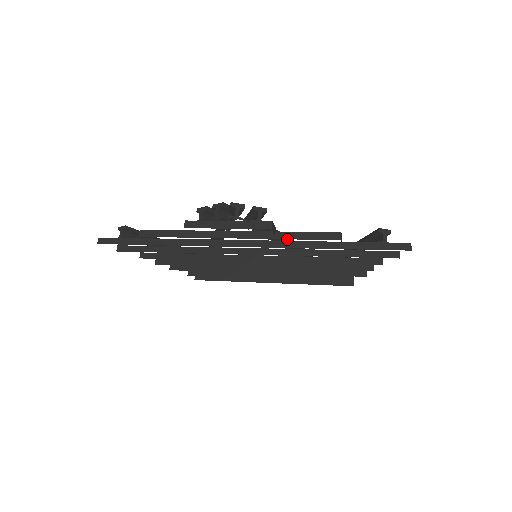
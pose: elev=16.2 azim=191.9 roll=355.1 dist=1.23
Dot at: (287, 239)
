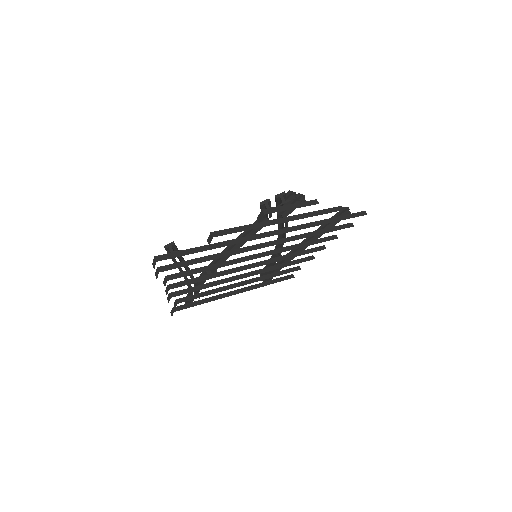
Dot at: occluded
